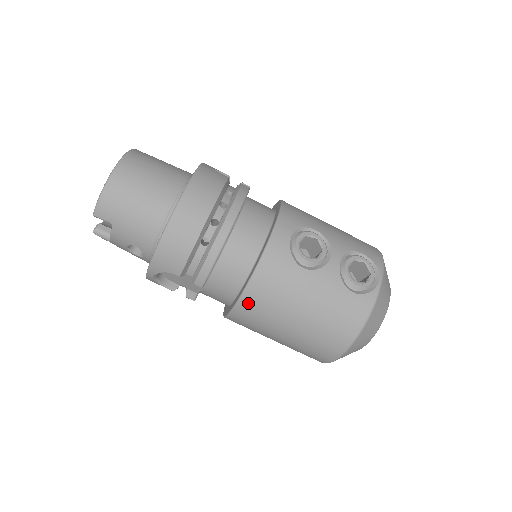
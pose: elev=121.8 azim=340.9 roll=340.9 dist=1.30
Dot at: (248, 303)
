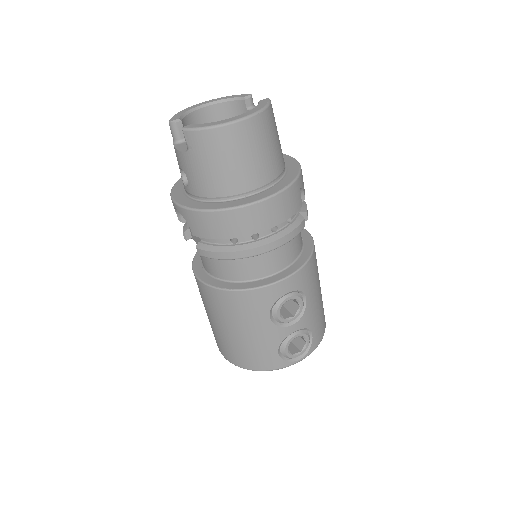
Dot at: (215, 294)
